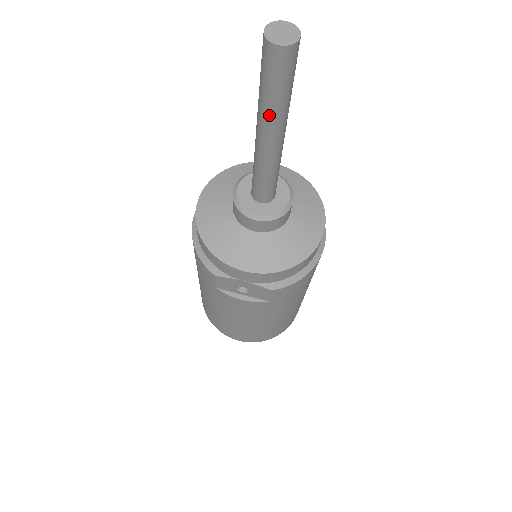
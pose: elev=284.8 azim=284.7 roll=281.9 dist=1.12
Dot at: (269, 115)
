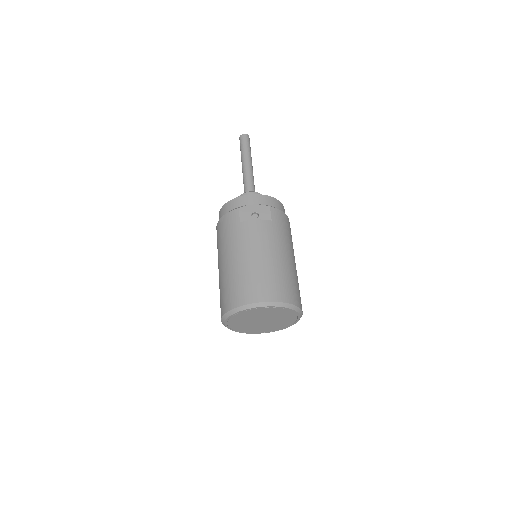
Dot at: (246, 154)
